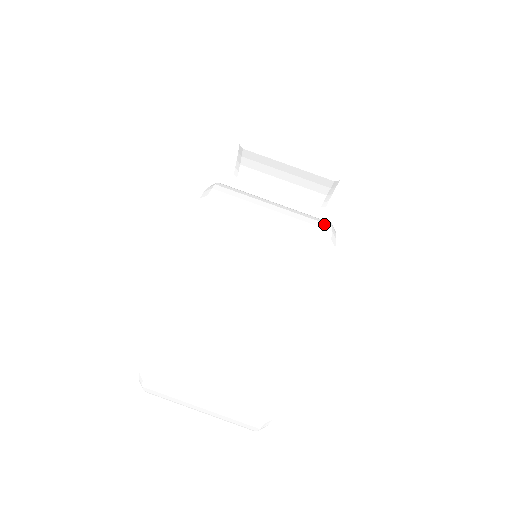
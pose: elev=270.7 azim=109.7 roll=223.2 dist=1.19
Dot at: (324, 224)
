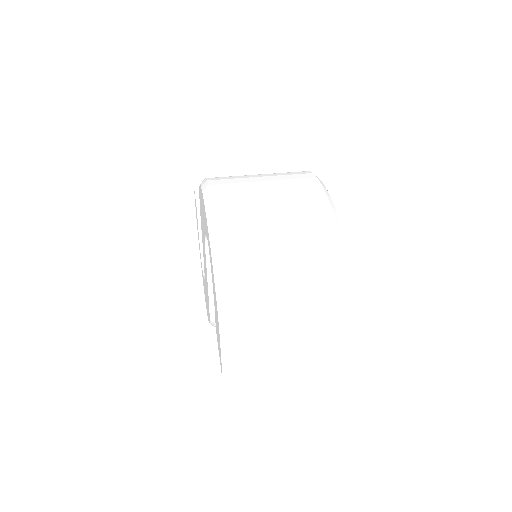
Dot at: occluded
